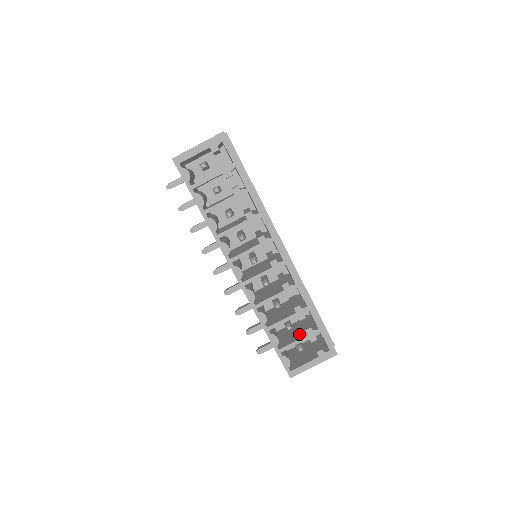
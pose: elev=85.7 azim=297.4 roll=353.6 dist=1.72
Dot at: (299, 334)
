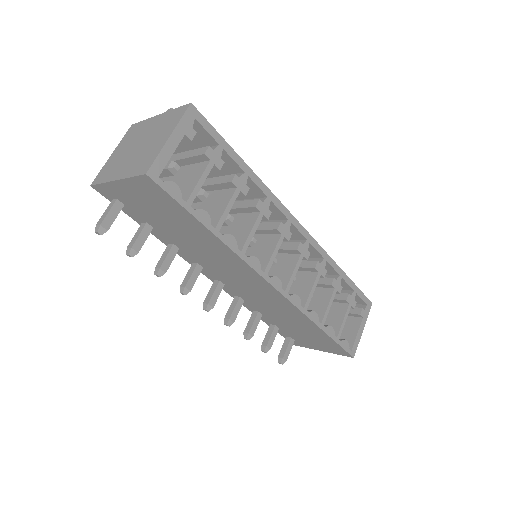
Dot at: (335, 310)
